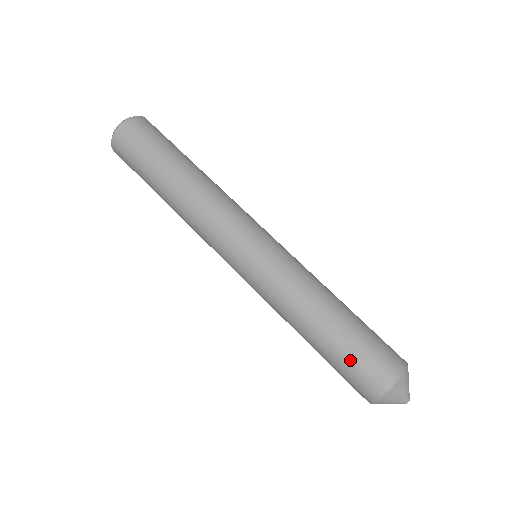
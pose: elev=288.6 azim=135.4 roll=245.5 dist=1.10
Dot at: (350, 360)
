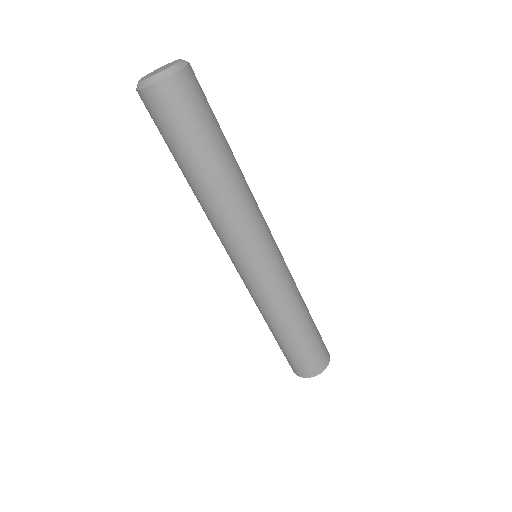
Dot at: (296, 356)
